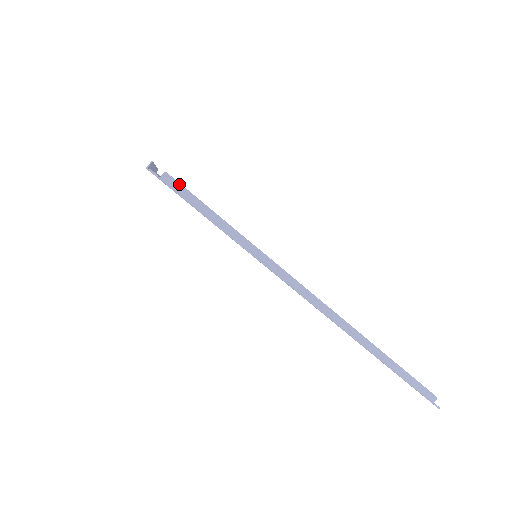
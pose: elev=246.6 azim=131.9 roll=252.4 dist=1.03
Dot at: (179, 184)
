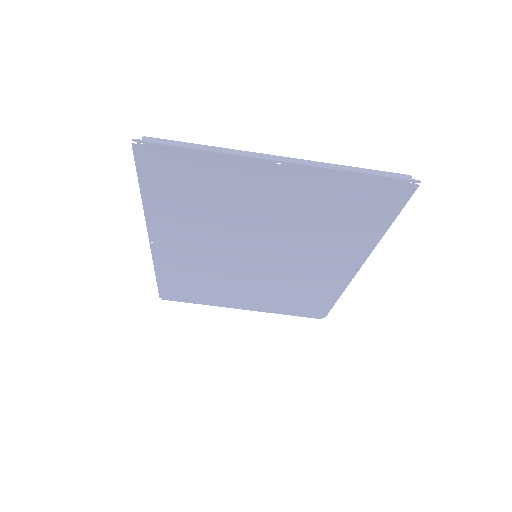
Dot at: (155, 138)
